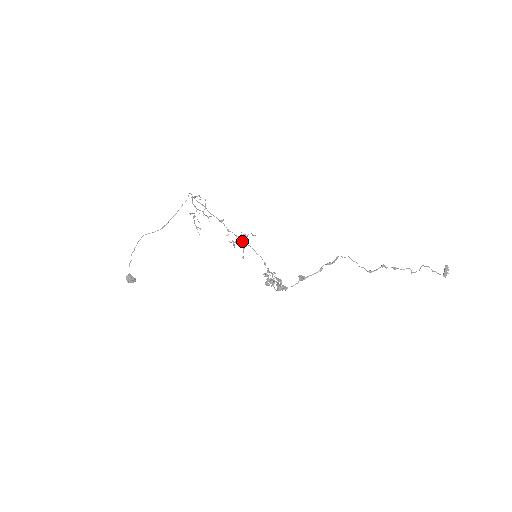
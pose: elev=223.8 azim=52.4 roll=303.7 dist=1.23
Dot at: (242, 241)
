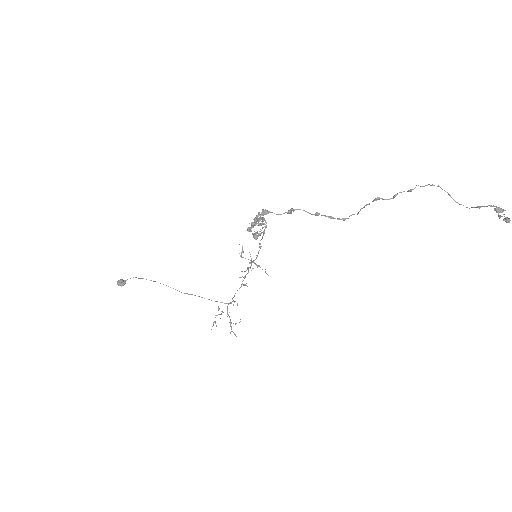
Dot at: (251, 263)
